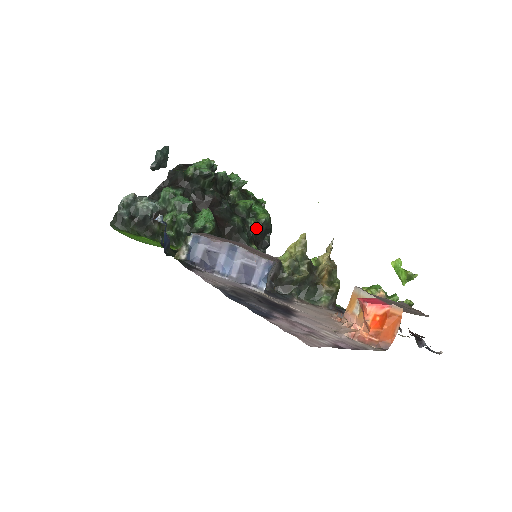
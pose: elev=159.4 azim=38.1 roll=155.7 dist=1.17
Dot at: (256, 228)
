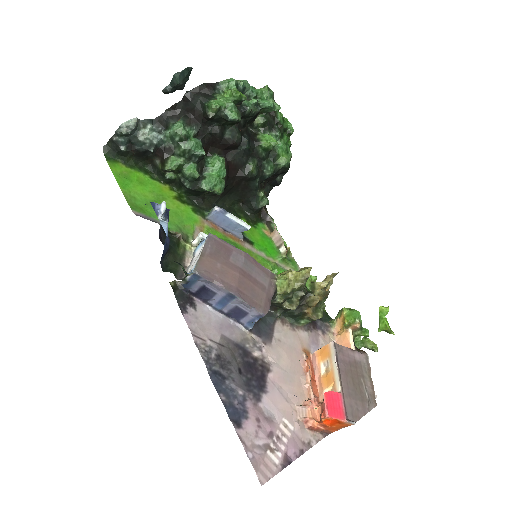
Dot at: (271, 175)
